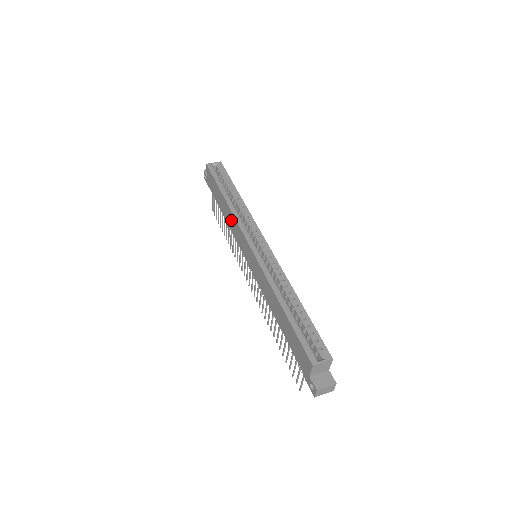
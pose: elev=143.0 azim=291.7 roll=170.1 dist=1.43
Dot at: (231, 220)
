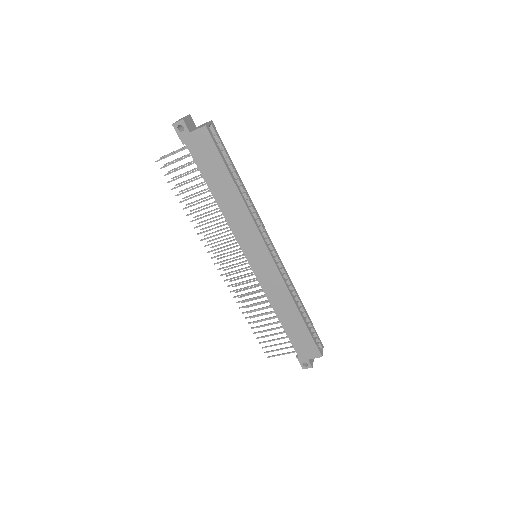
Dot at: (239, 216)
